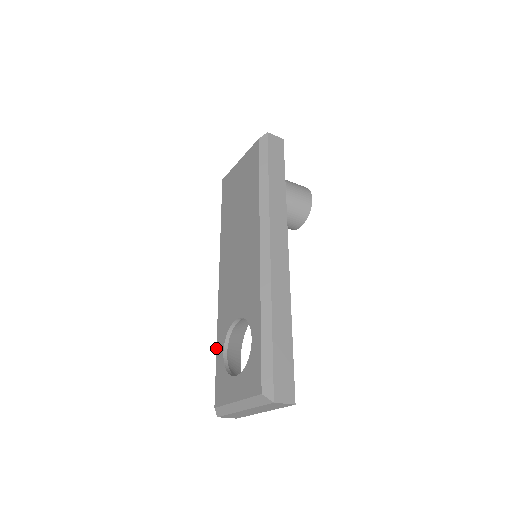
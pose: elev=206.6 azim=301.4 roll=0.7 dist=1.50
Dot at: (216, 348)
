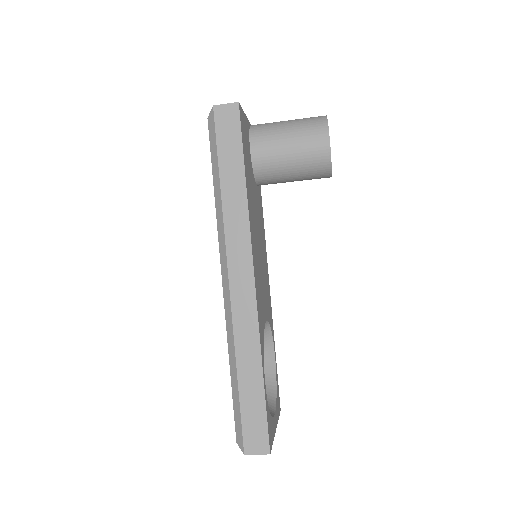
Dot at: occluded
